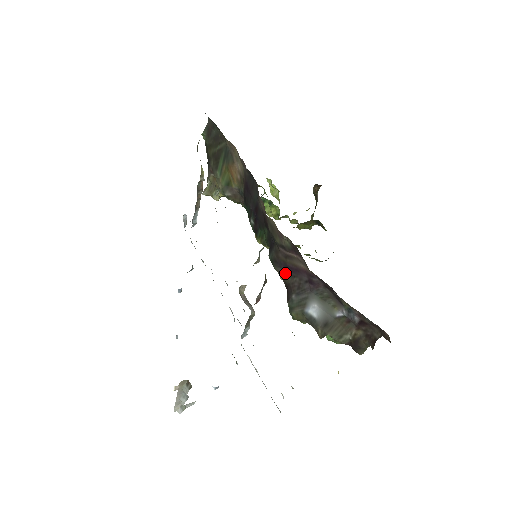
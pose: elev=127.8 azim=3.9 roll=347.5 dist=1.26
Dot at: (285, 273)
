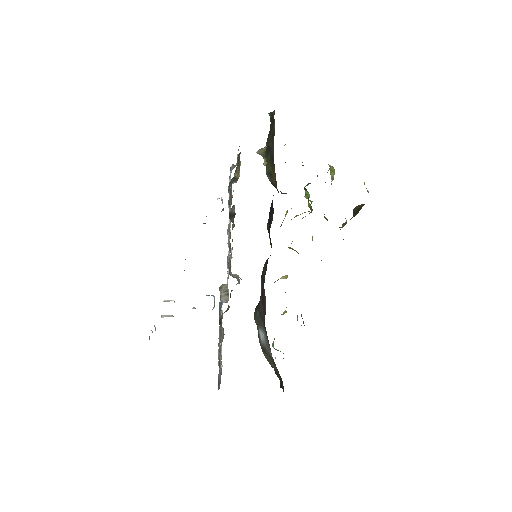
Dot at: (261, 293)
